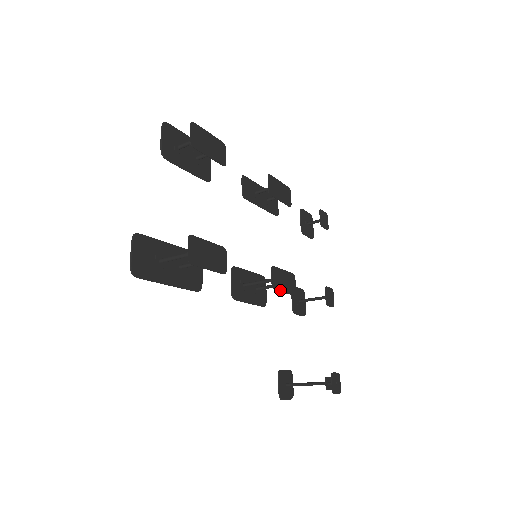
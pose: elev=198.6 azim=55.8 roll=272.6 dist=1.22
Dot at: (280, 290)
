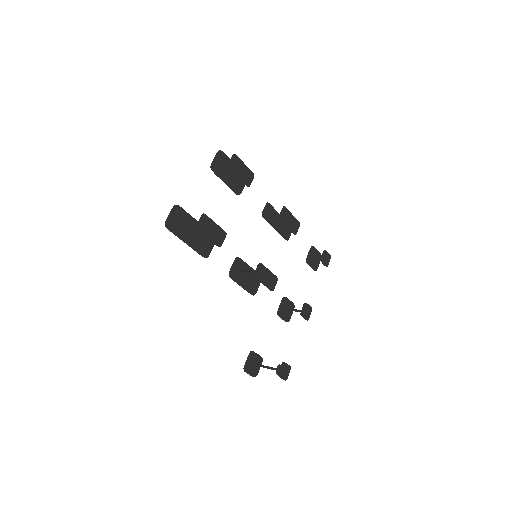
Dot at: (260, 280)
